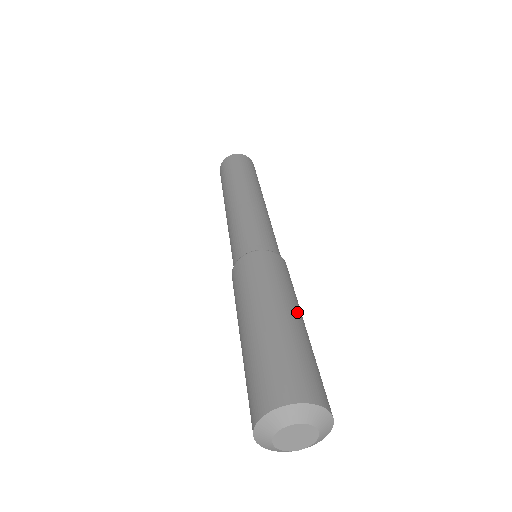
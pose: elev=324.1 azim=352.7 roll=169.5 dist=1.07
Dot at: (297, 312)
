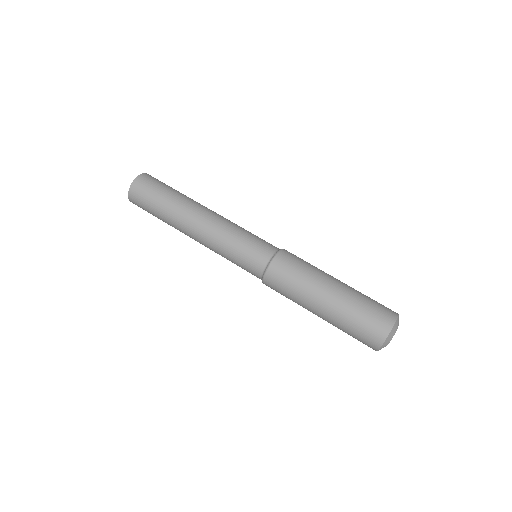
Dot at: (331, 281)
